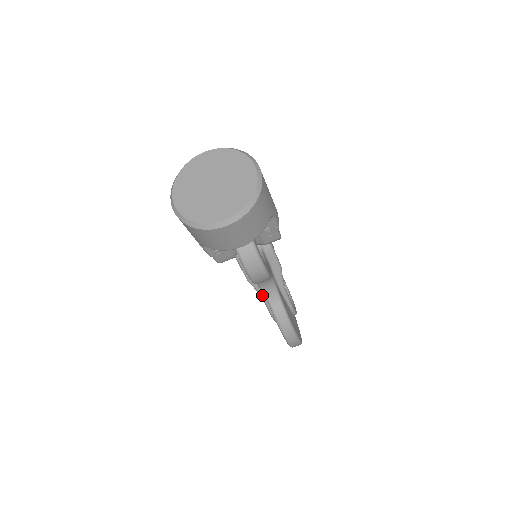
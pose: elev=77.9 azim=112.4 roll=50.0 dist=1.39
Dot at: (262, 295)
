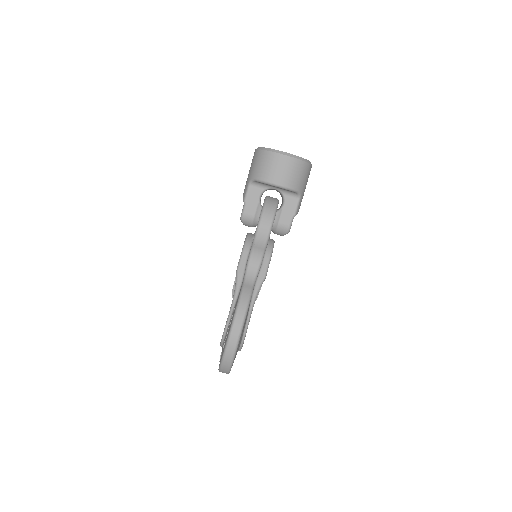
Dot at: (237, 289)
